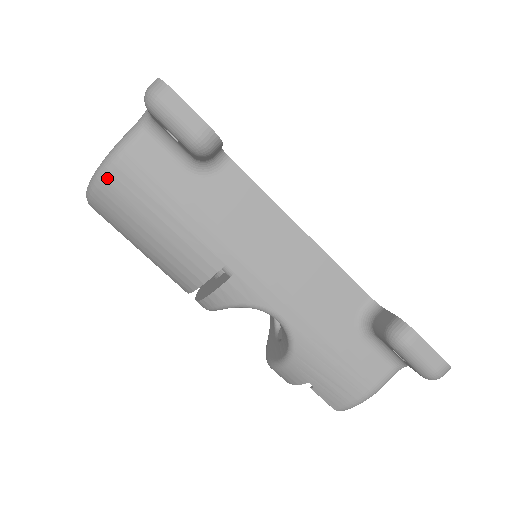
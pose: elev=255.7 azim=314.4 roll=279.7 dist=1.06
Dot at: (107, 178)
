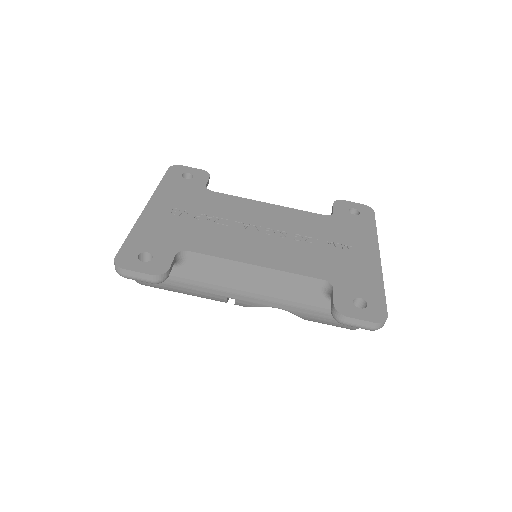
Dot at: (140, 283)
